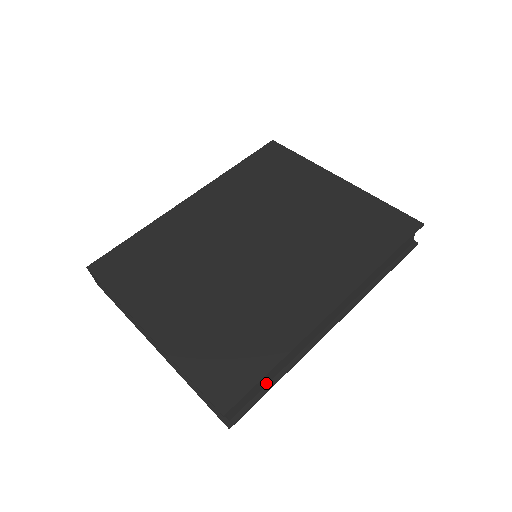
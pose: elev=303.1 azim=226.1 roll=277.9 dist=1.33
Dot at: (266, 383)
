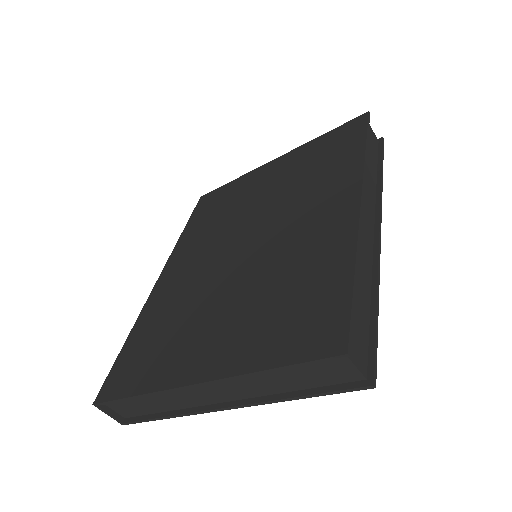
Dot at: (367, 314)
